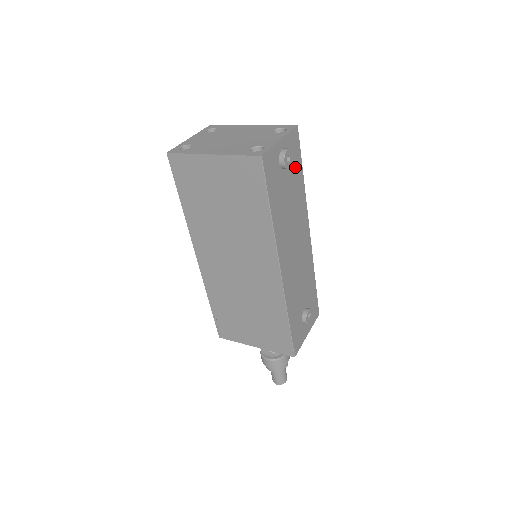
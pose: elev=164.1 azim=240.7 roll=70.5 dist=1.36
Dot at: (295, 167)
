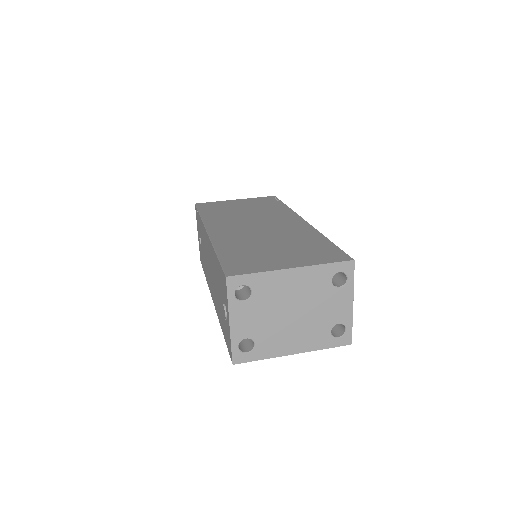
Dot at: occluded
